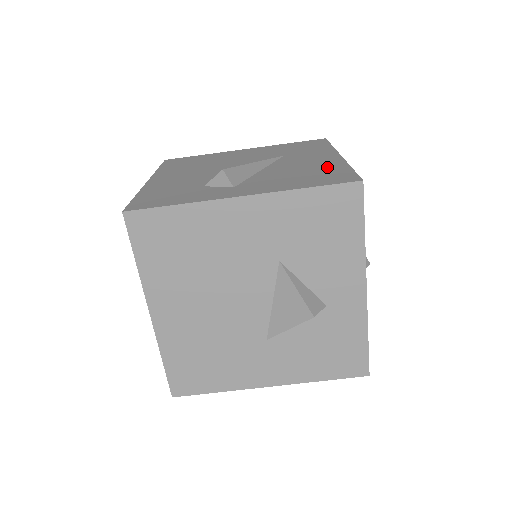
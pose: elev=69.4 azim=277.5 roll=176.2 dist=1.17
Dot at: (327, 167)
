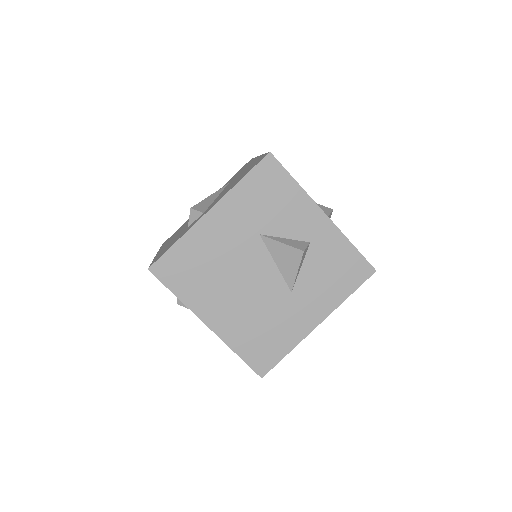
Dot at: occluded
